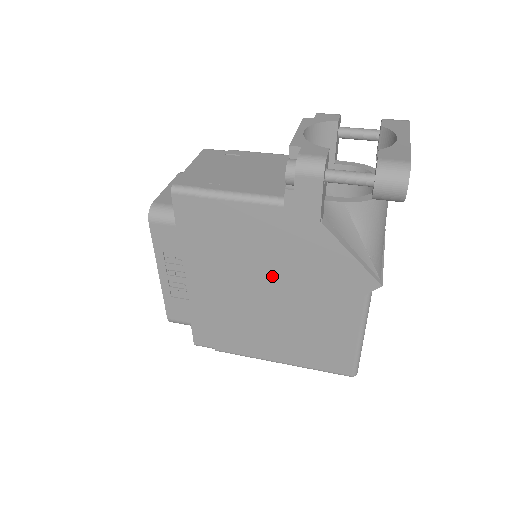
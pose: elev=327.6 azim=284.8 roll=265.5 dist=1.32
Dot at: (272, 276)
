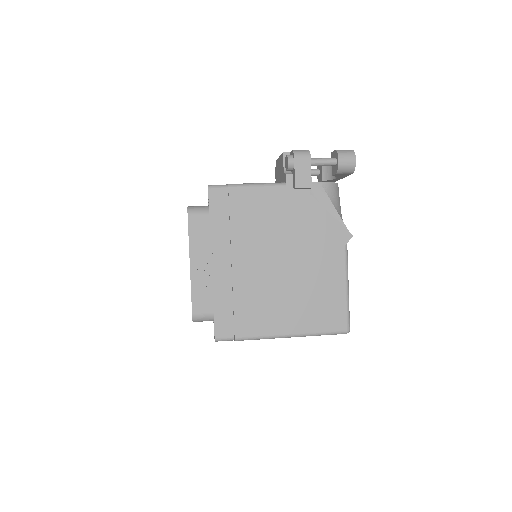
Dot at: (281, 244)
